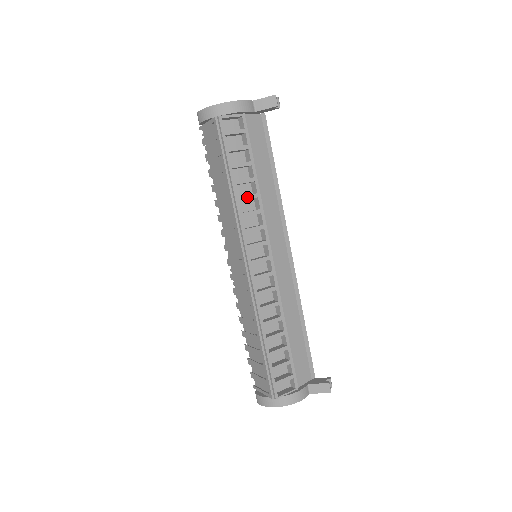
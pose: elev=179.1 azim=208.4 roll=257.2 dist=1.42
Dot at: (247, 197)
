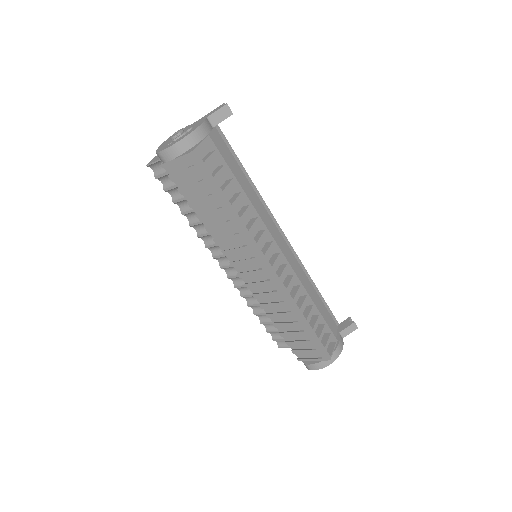
Dot at: (245, 213)
